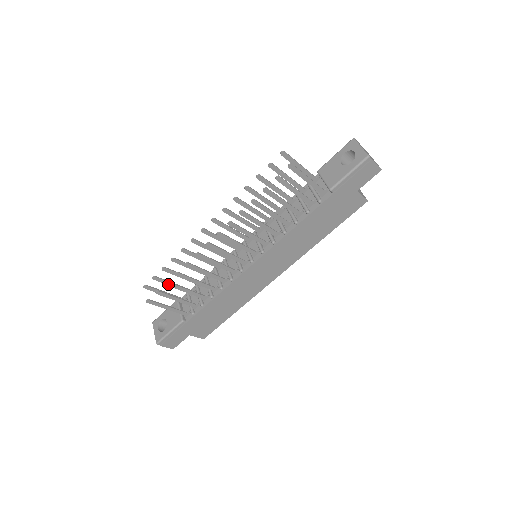
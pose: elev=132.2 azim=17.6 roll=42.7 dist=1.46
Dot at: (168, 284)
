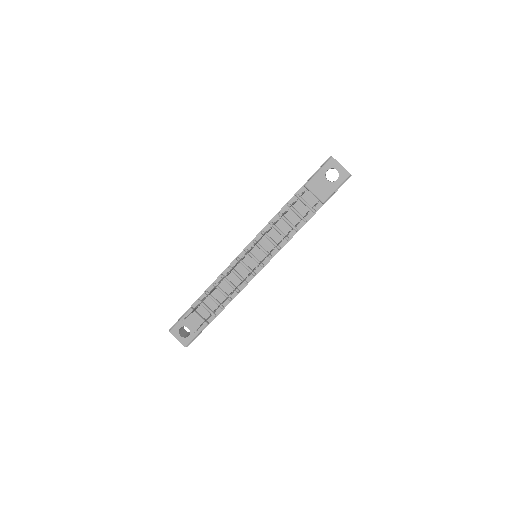
Dot at: occluded
